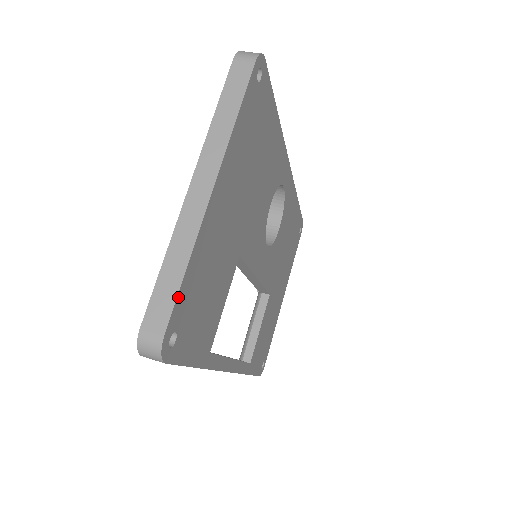
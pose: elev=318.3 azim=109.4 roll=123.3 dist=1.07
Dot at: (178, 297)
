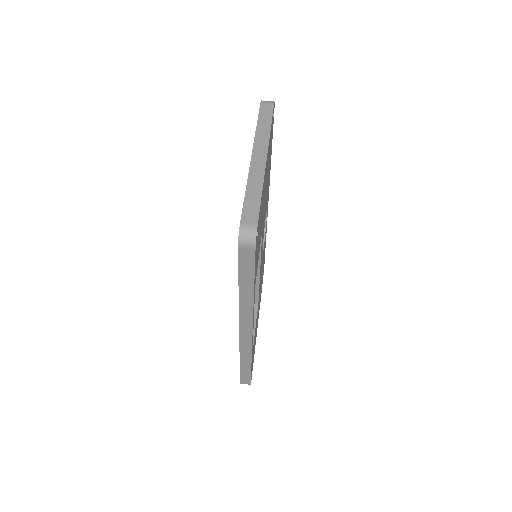
Dot at: (260, 207)
